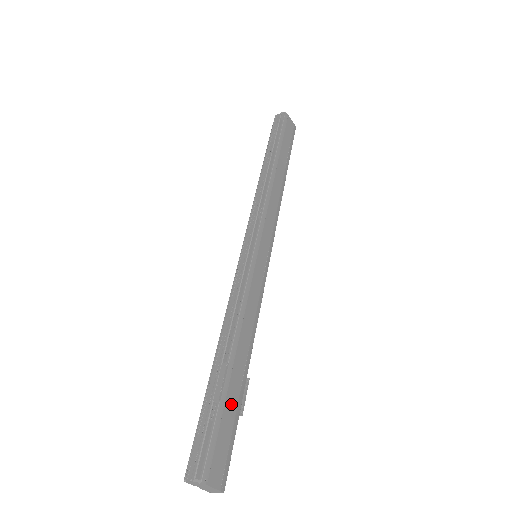
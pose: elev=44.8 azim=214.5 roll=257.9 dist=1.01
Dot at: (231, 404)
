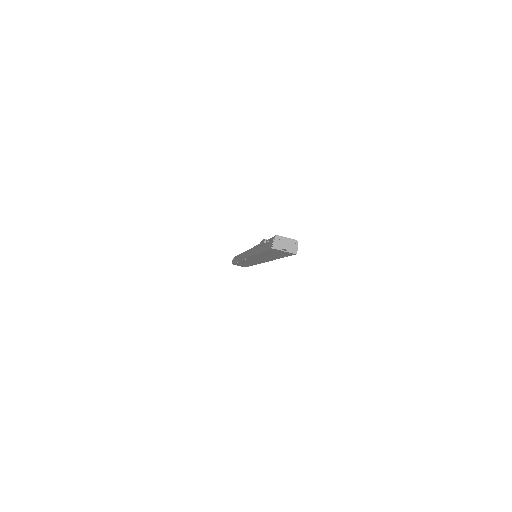
Dot at: occluded
